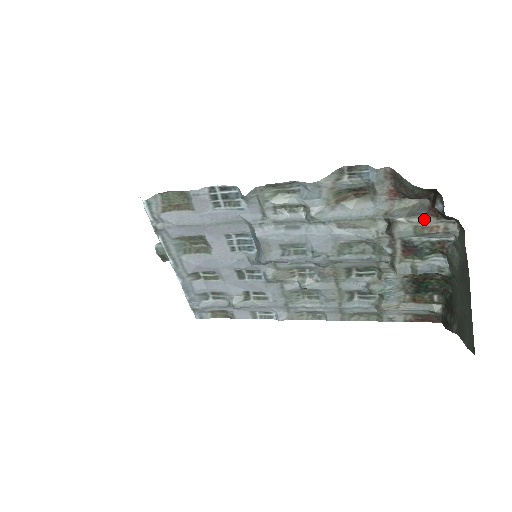
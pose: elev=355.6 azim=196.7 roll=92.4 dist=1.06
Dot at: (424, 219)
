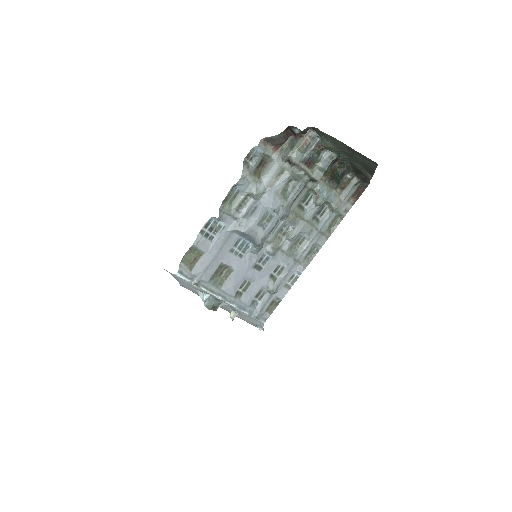
Dot at: (298, 143)
